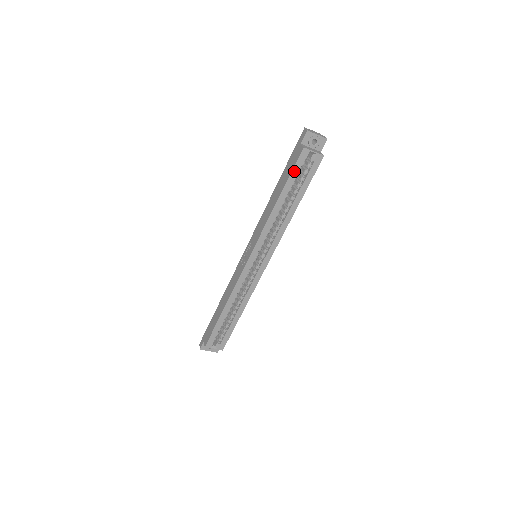
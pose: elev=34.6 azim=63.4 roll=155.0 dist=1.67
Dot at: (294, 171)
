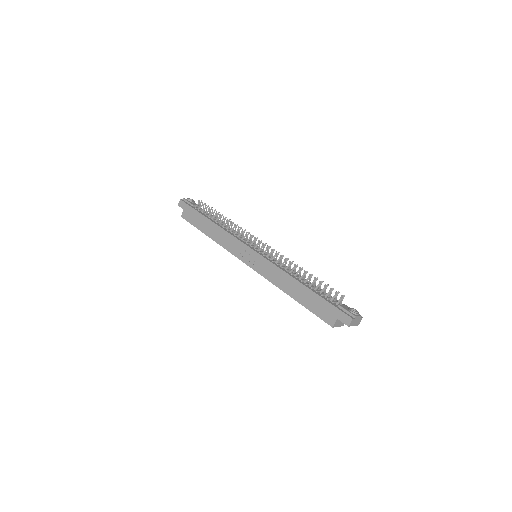
Dot at: (315, 314)
